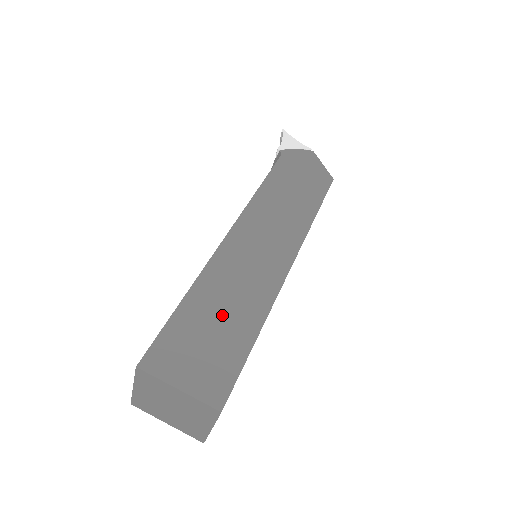
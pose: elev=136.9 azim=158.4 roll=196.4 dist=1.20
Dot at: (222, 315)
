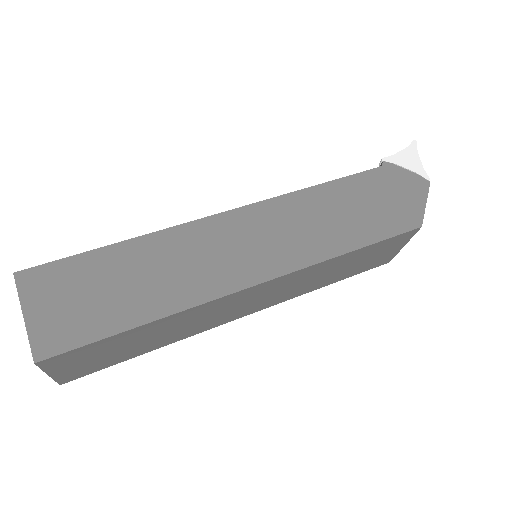
Dot at: (130, 282)
